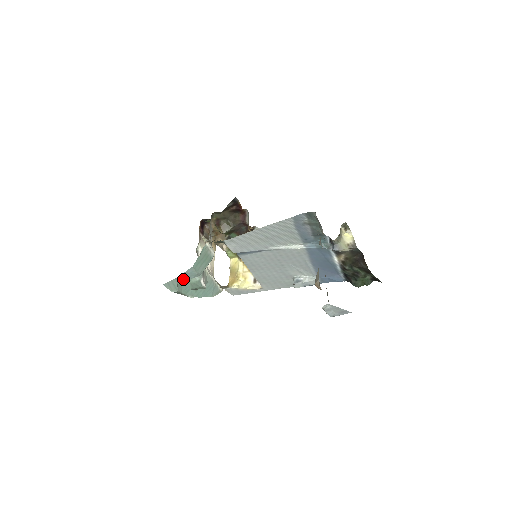
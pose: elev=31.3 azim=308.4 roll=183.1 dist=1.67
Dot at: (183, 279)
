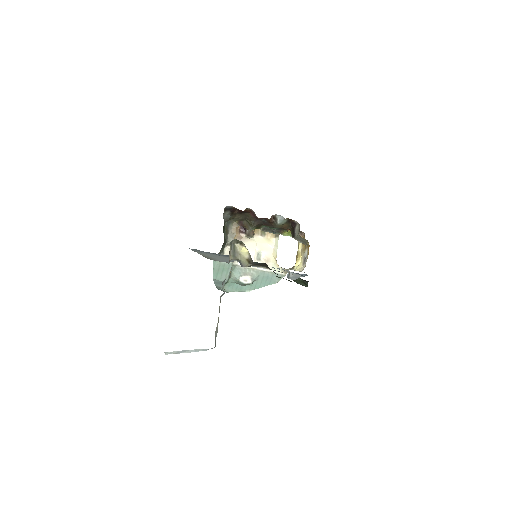
Dot at: (221, 285)
